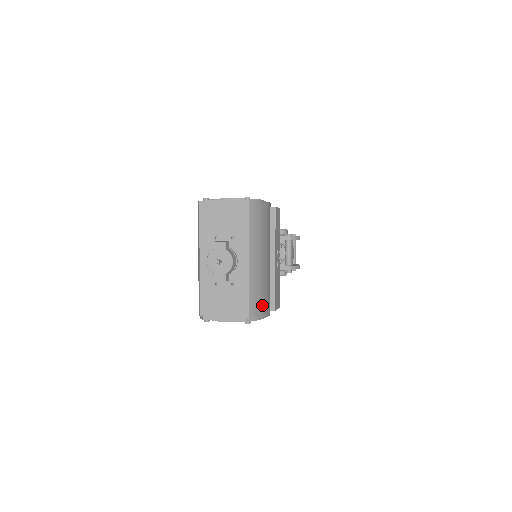
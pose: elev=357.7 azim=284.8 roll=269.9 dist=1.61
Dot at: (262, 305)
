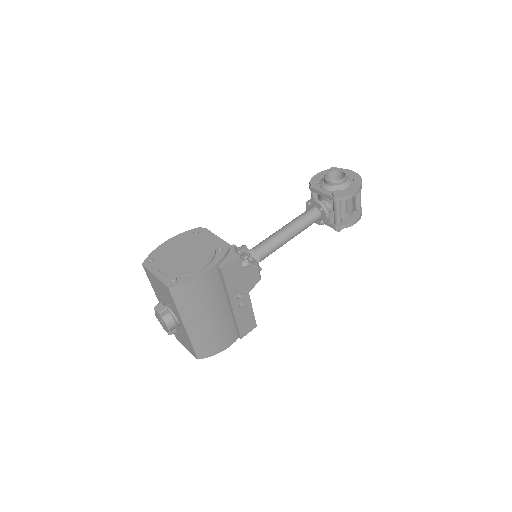
Dot at: (214, 347)
